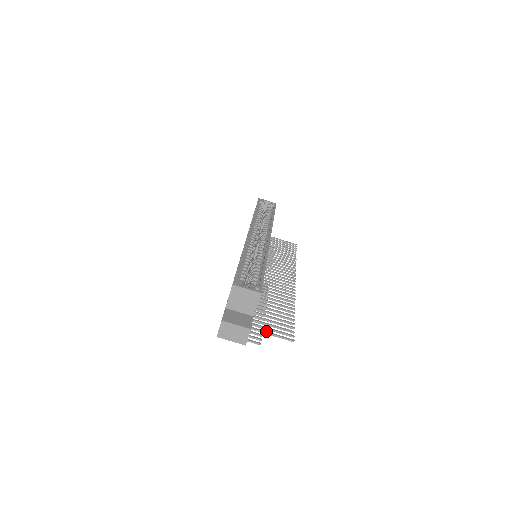
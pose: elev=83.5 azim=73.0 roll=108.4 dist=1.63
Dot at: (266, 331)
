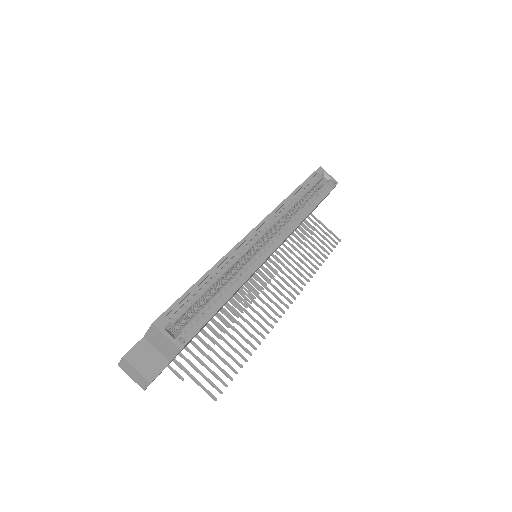
Dot at: (191, 374)
